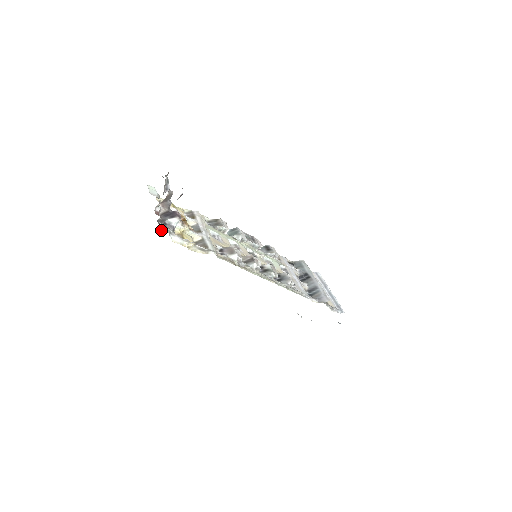
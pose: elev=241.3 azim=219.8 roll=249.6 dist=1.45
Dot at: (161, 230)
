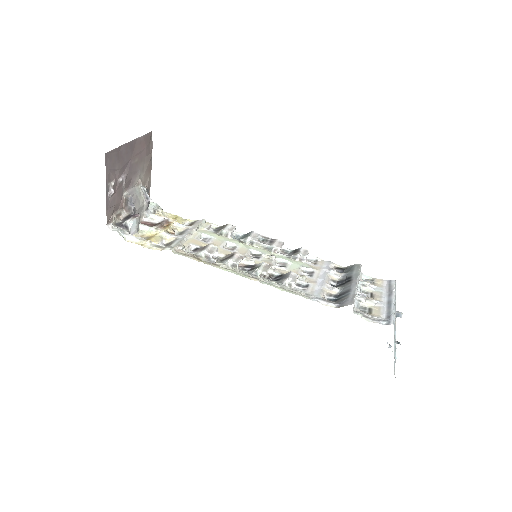
Dot at: occluded
